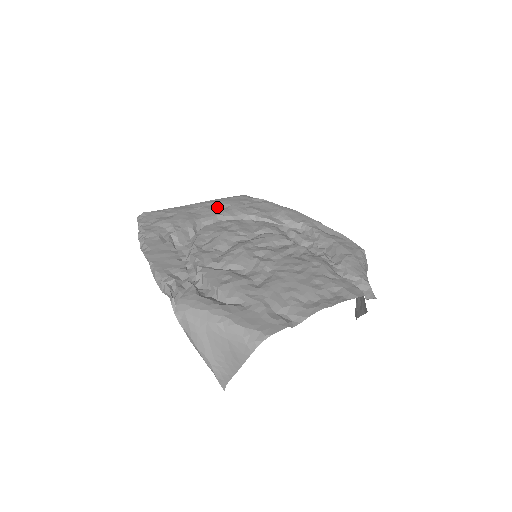
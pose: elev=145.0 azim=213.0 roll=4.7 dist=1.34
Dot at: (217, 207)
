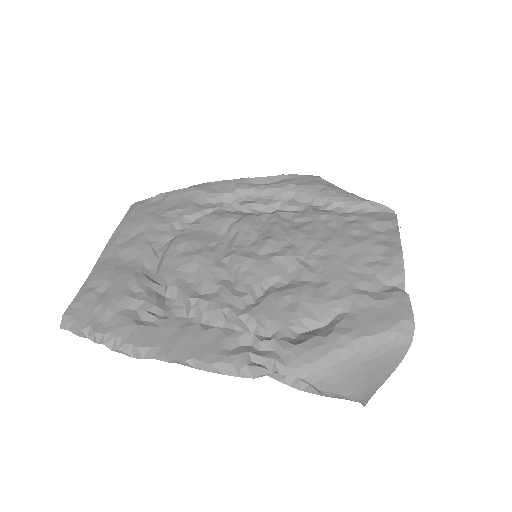
Dot at: (134, 238)
